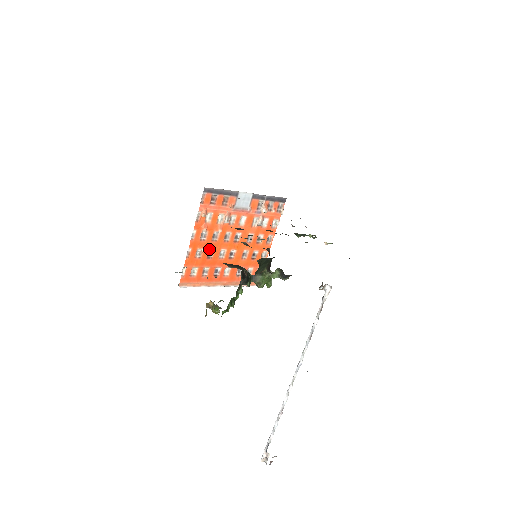
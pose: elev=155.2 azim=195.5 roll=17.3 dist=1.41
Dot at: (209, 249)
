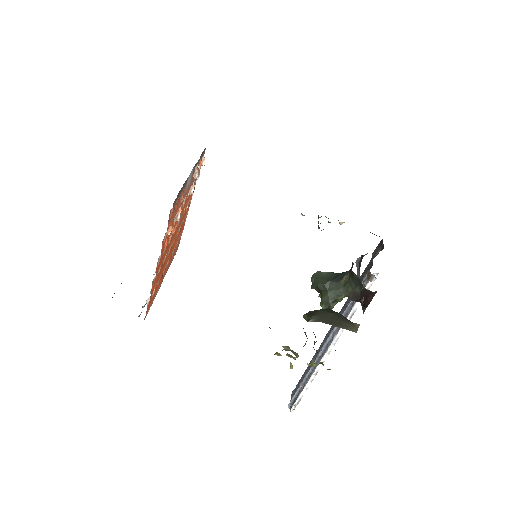
Dot at: (163, 258)
